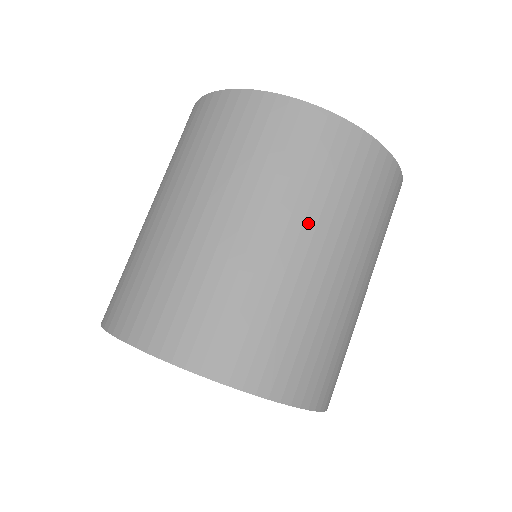
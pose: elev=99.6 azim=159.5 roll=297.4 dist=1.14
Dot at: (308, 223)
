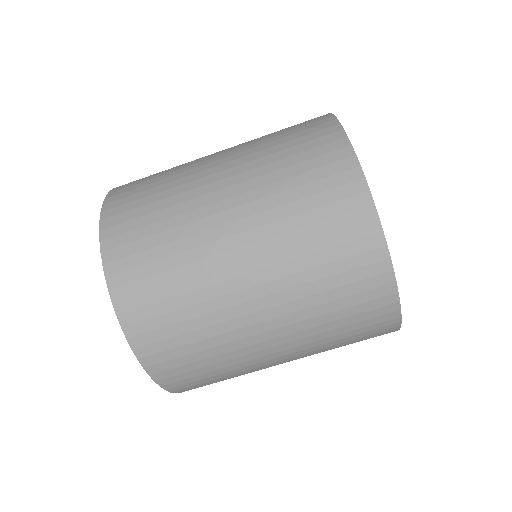
Dot at: (252, 206)
